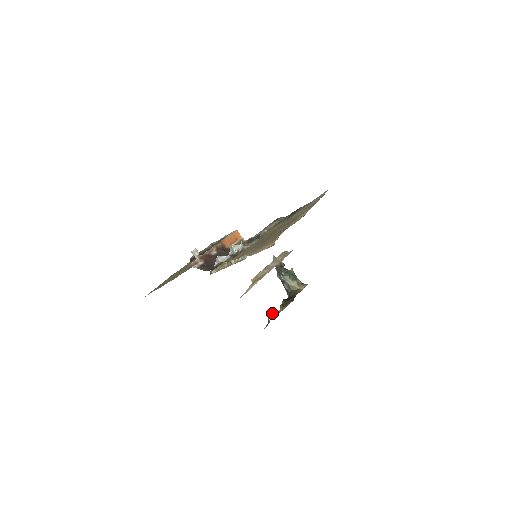
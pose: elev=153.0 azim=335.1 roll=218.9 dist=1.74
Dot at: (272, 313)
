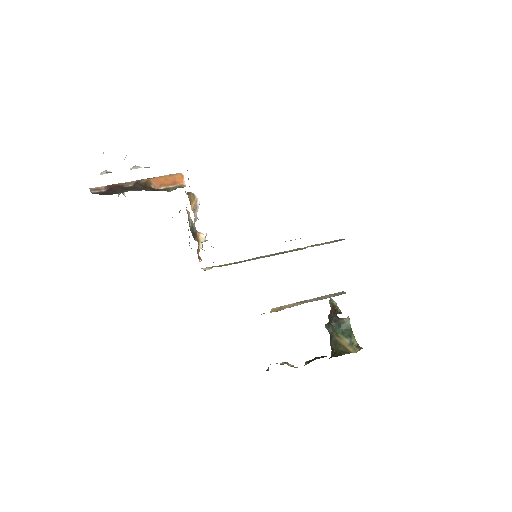
Dot at: (283, 362)
